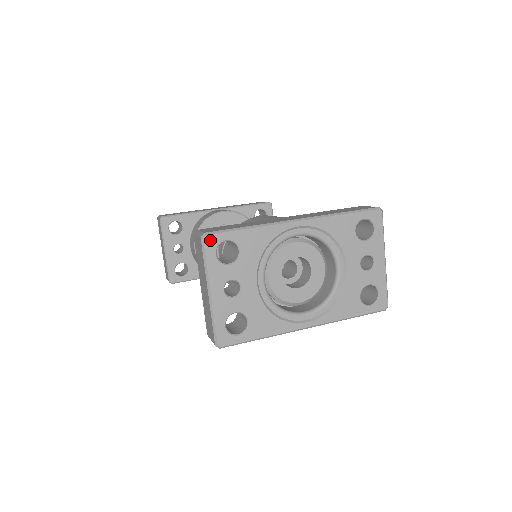
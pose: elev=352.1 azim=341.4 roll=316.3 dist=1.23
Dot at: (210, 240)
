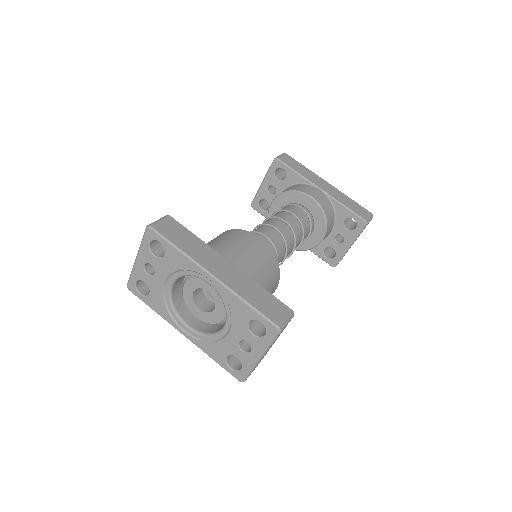
Dot at: (150, 233)
